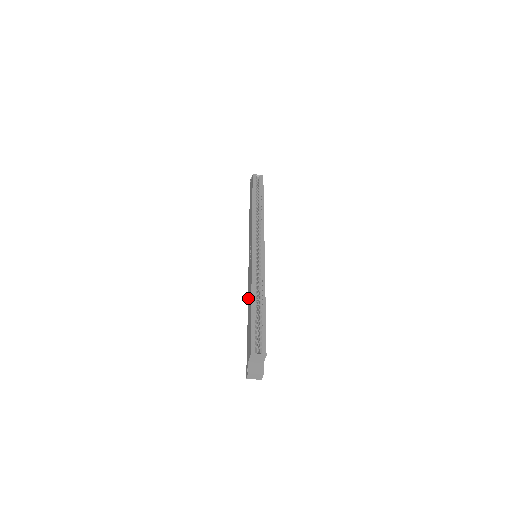
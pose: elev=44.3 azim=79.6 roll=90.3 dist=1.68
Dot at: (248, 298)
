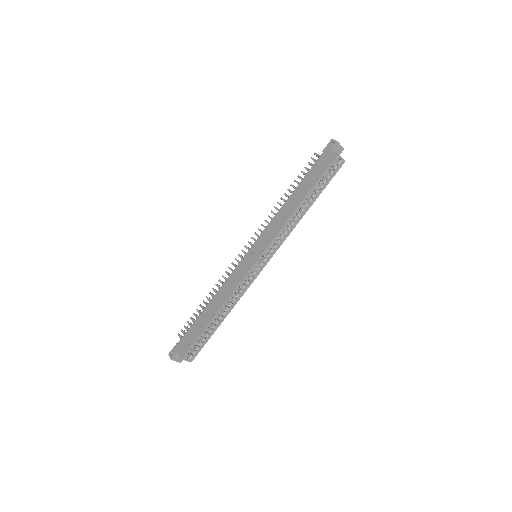
Dot at: (217, 294)
